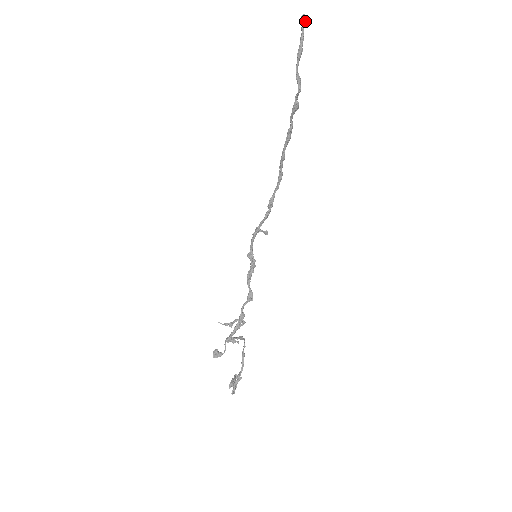
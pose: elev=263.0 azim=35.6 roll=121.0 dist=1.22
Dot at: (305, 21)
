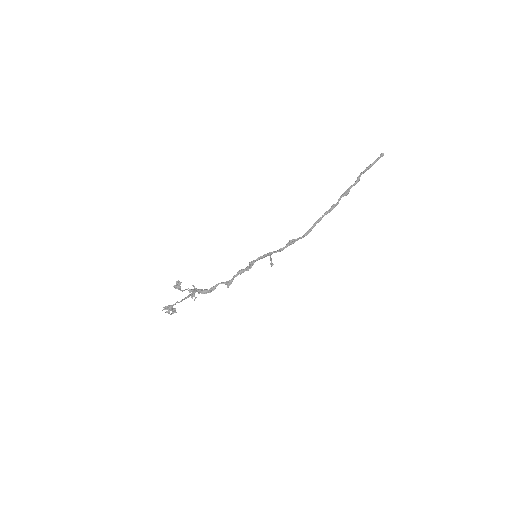
Dot at: (382, 156)
